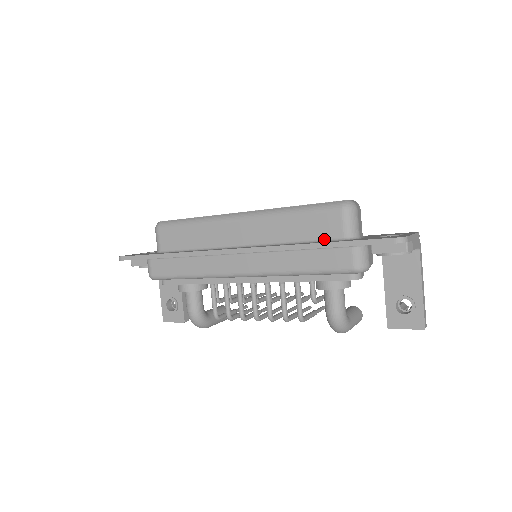
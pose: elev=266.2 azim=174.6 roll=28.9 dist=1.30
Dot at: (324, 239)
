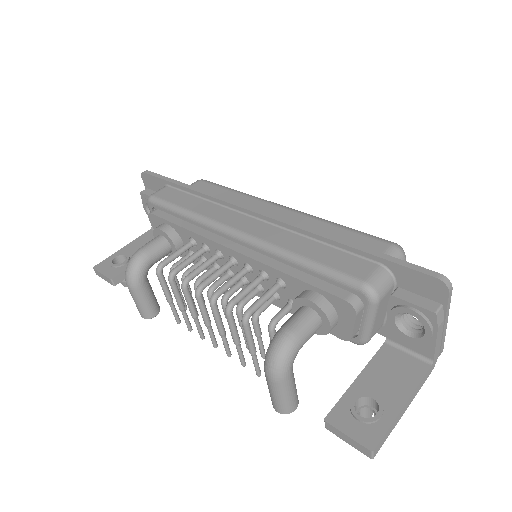
Dot at: occluded
